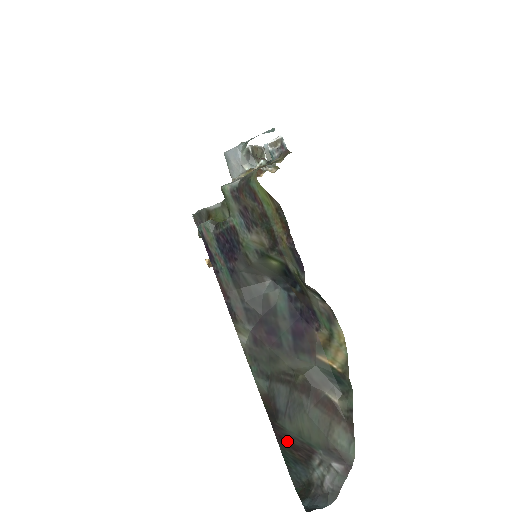
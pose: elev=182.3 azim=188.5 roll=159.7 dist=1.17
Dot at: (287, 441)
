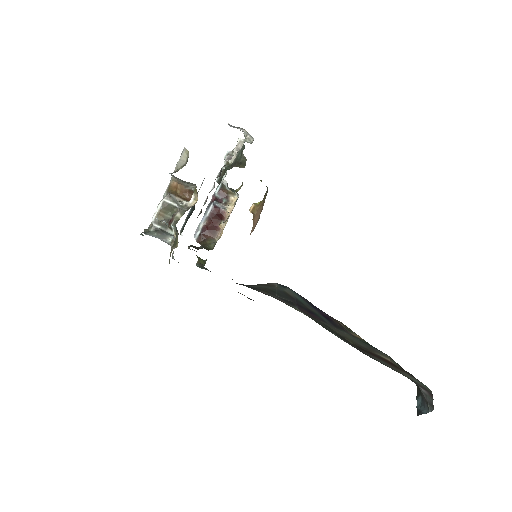
Dot at: occluded
